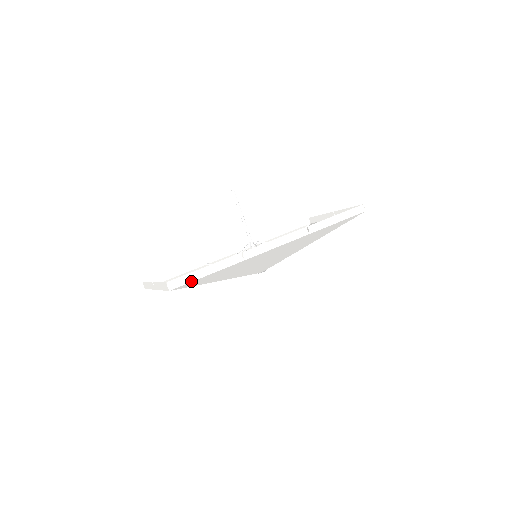
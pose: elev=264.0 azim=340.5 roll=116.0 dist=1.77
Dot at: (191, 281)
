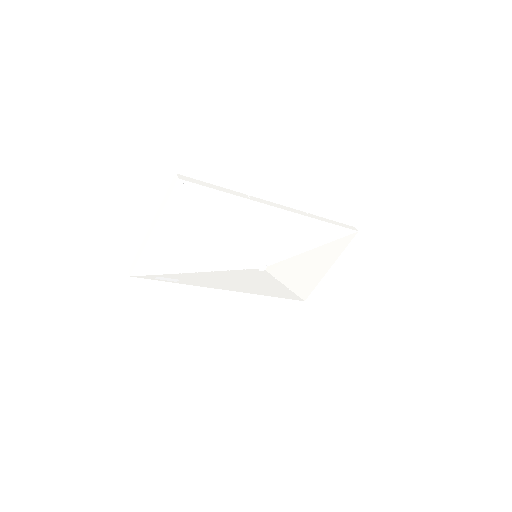
Dot at: (200, 184)
